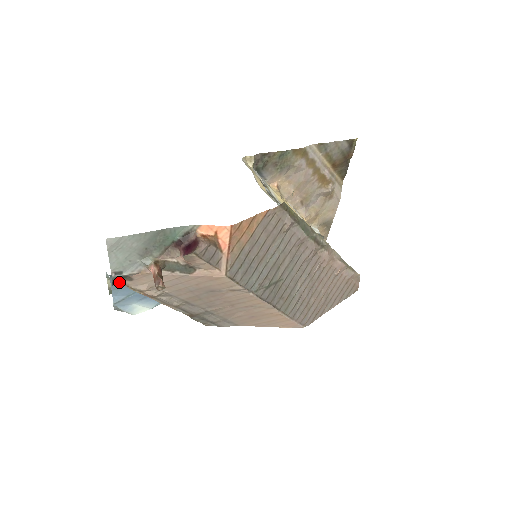
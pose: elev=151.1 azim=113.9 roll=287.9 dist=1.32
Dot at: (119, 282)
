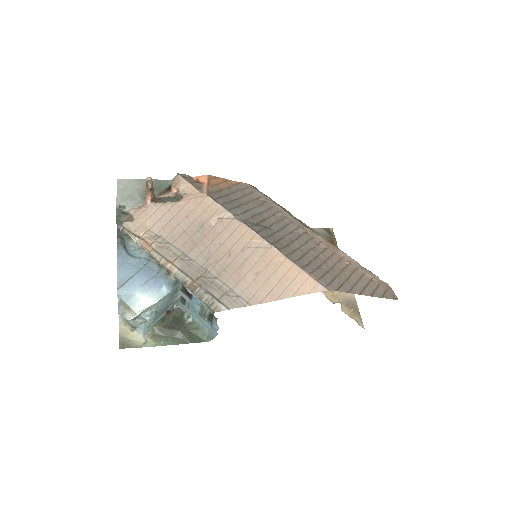
Dot at: (123, 226)
